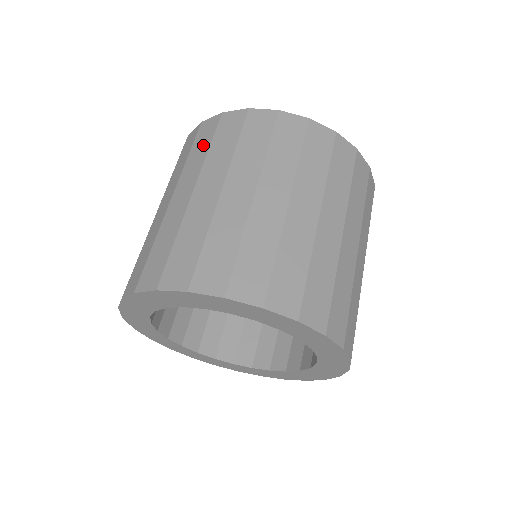
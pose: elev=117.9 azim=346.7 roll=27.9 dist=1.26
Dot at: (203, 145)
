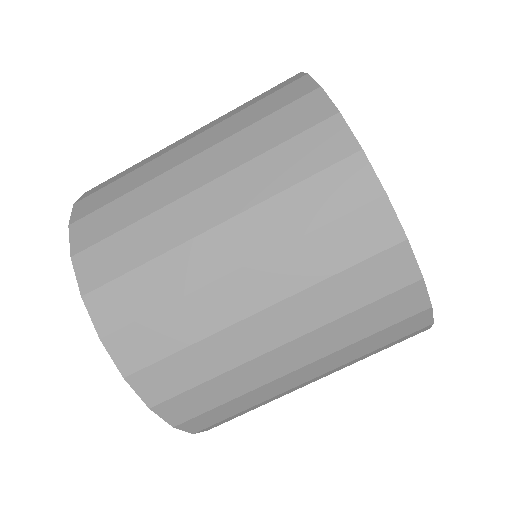
Dot at: occluded
